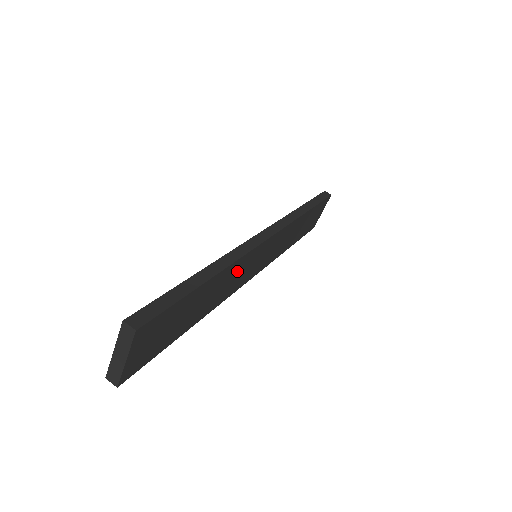
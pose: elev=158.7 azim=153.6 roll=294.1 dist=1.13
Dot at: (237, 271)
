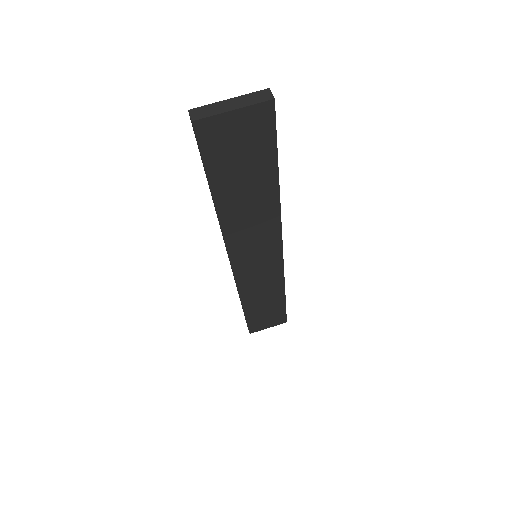
Dot at: (262, 228)
